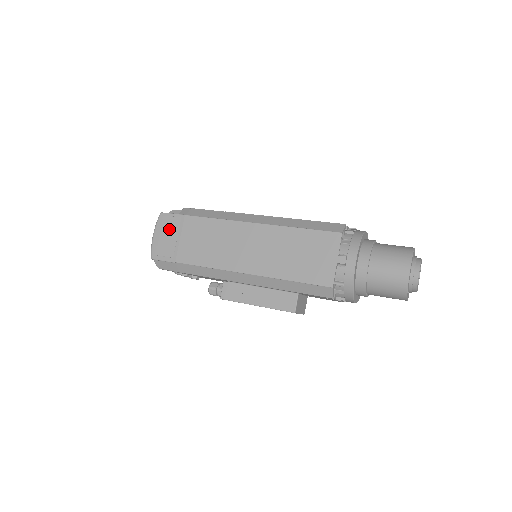
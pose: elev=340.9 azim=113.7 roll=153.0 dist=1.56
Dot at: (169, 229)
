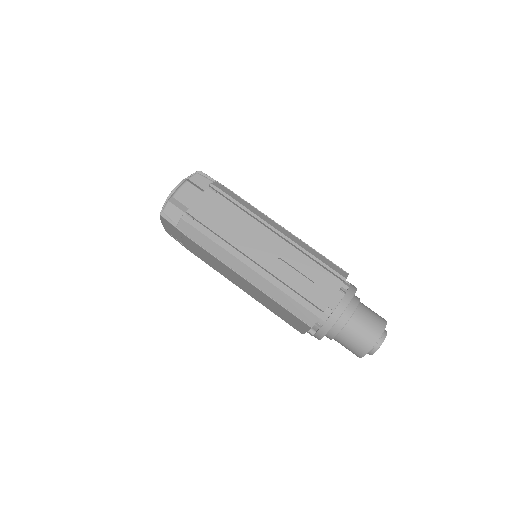
Dot at: (173, 230)
